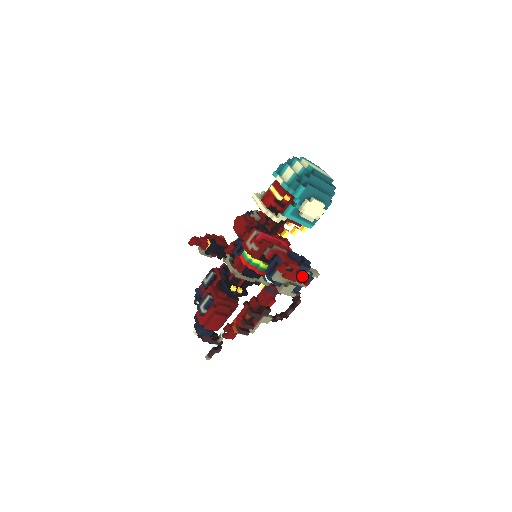
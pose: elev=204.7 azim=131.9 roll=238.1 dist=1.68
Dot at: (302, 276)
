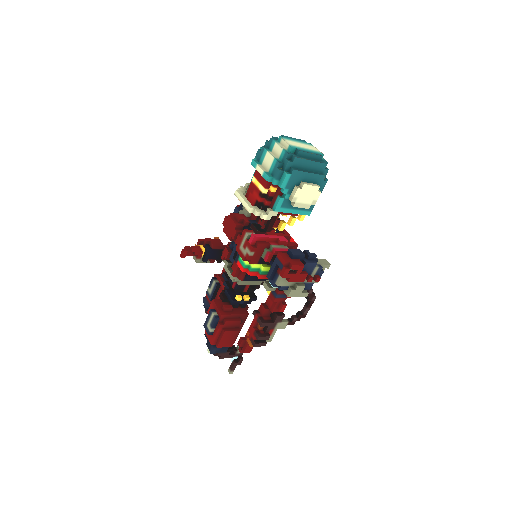
Dot at: (310, 273)
